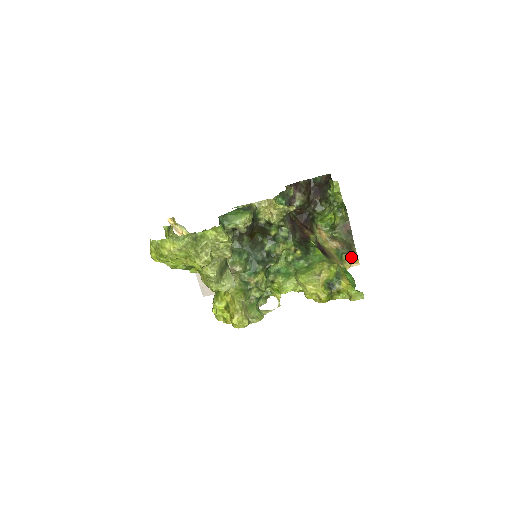
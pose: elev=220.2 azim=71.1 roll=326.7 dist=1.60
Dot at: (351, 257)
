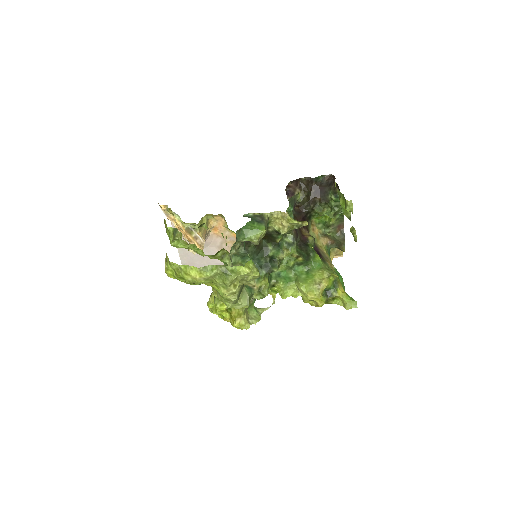
Dot at: (336, 250)
